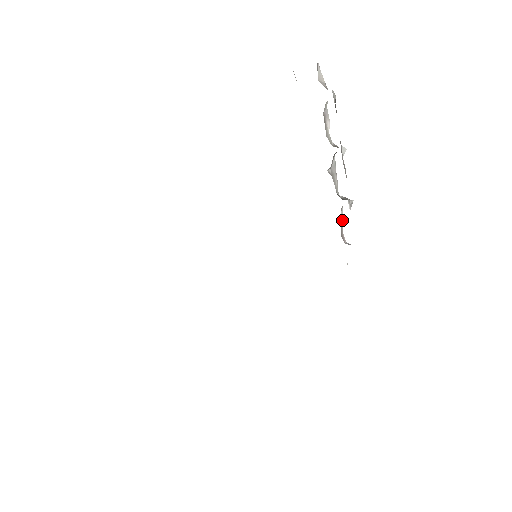
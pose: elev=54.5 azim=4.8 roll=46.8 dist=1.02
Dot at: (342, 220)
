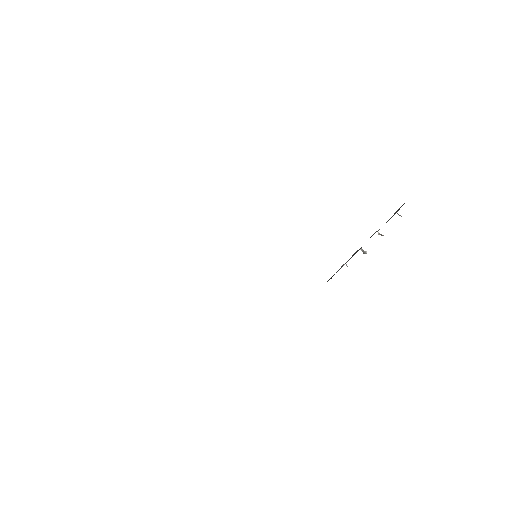
Dot at: occluded
